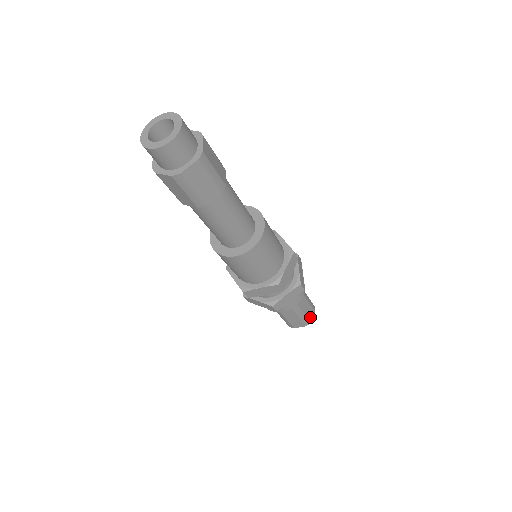
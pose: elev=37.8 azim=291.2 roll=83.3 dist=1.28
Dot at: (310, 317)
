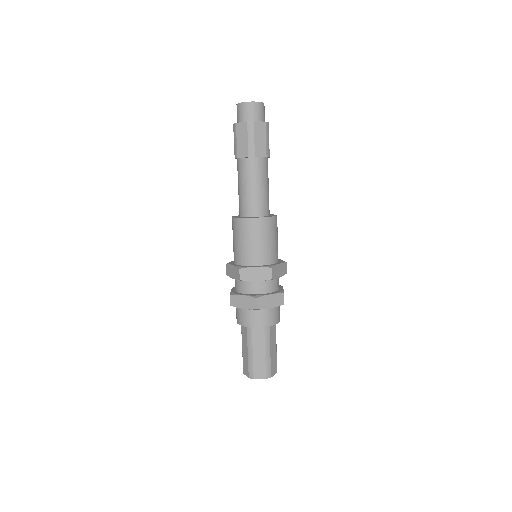
Dot at: (272, 370)
